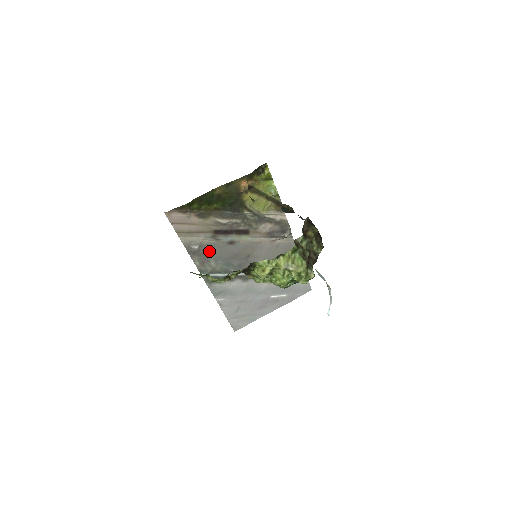
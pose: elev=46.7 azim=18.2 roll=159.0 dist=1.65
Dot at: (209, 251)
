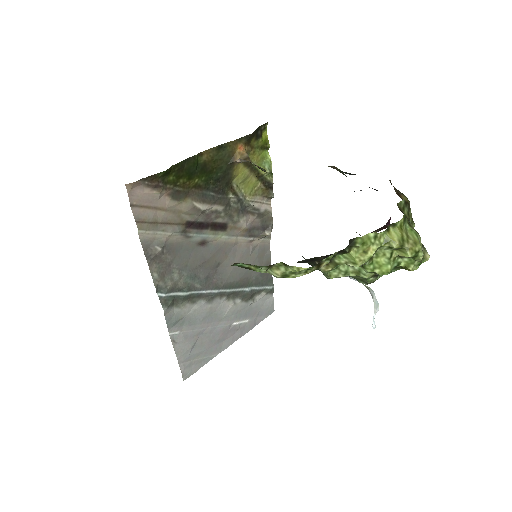
Dot at: (174, 255)
